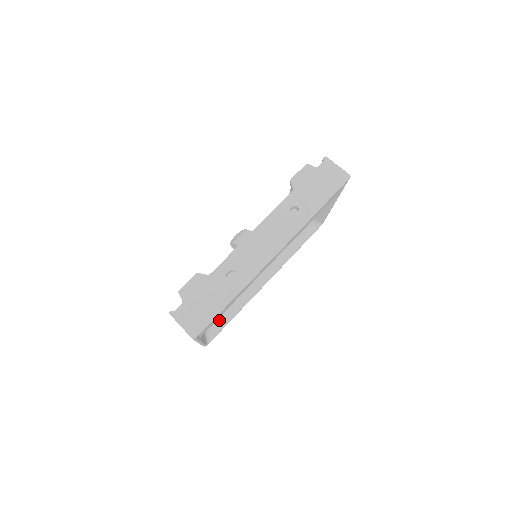
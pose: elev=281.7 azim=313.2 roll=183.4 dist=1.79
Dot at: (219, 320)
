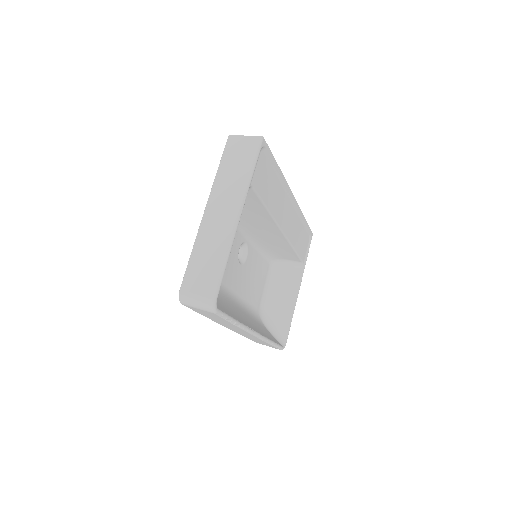
Dot at: (221, 306)
